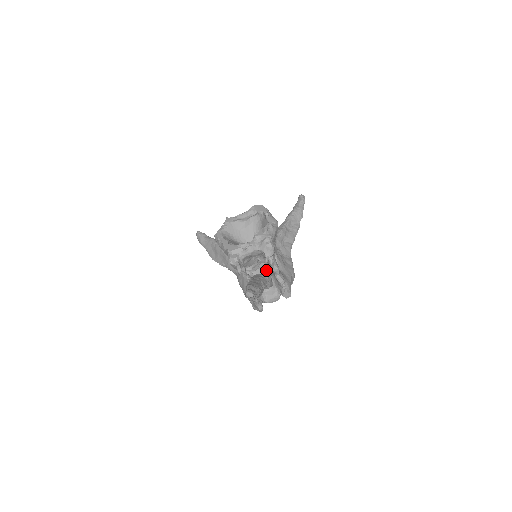
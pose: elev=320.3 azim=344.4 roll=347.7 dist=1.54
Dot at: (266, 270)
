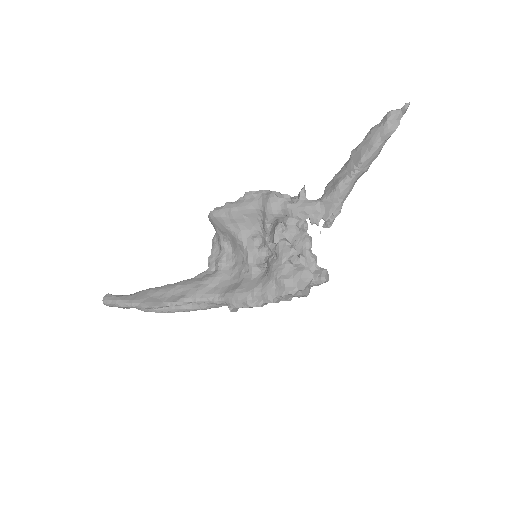
Dot at: occluded
